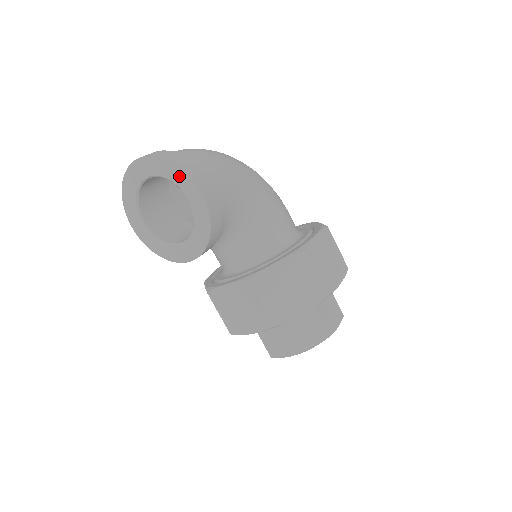
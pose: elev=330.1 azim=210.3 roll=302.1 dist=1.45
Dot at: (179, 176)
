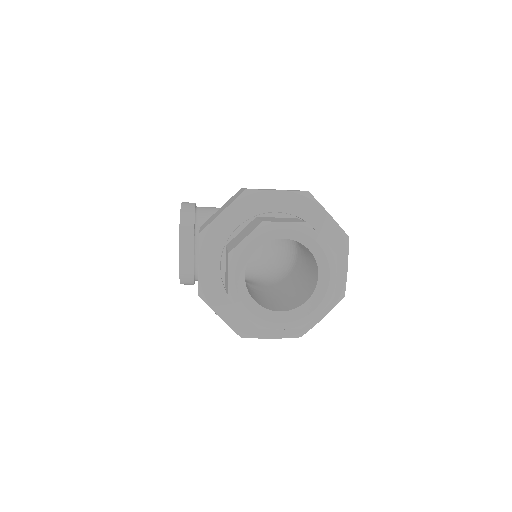
Dot at: occluded
